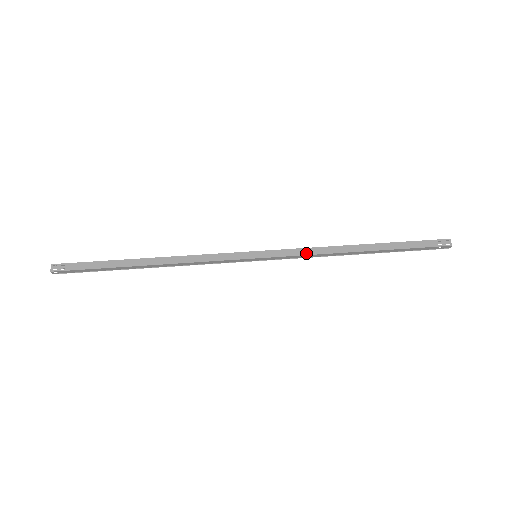
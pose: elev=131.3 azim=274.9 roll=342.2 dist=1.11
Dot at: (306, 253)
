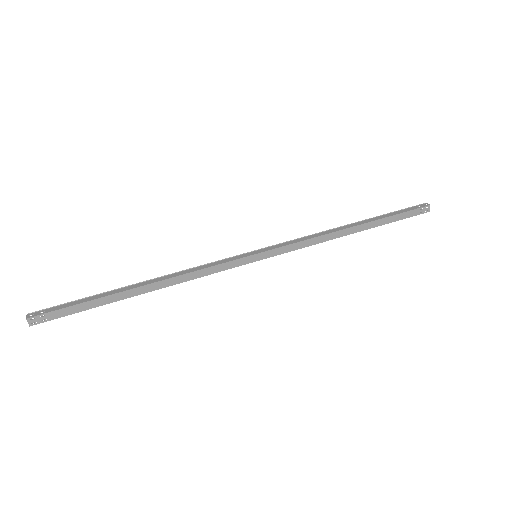
Dot at: (305, 245)
